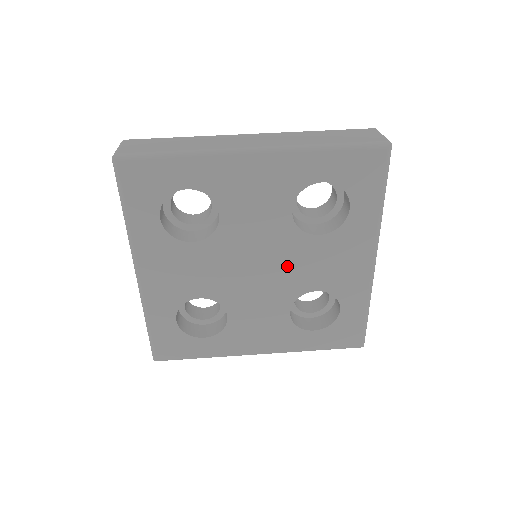
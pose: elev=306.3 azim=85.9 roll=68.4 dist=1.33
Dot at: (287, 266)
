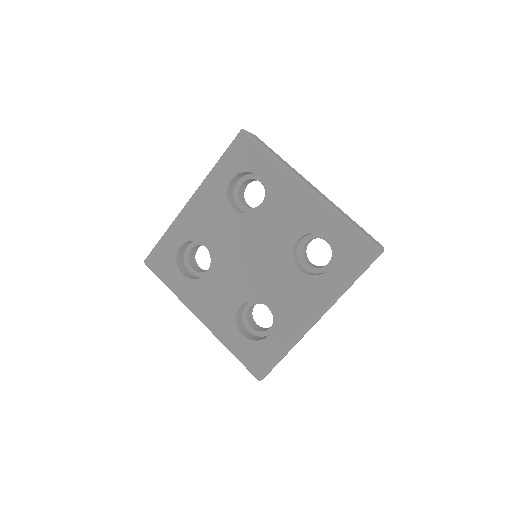
Dot at: (266, 272)
